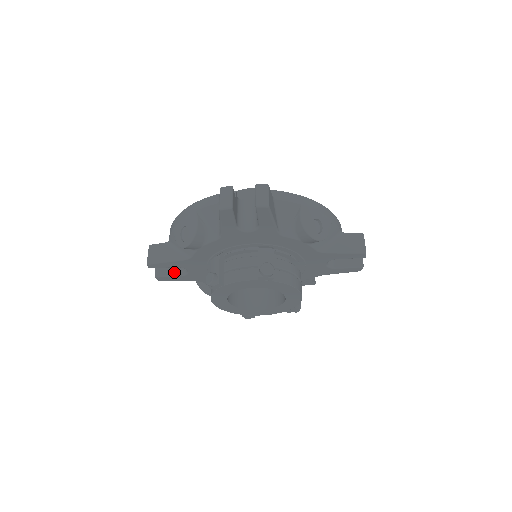
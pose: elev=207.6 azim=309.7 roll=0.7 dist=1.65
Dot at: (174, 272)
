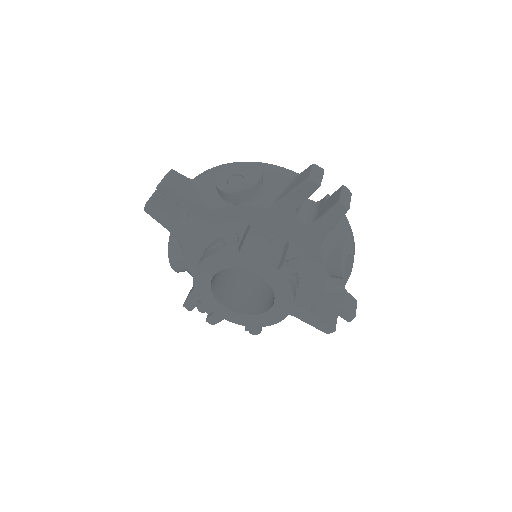
Dot at: (169, 213)
